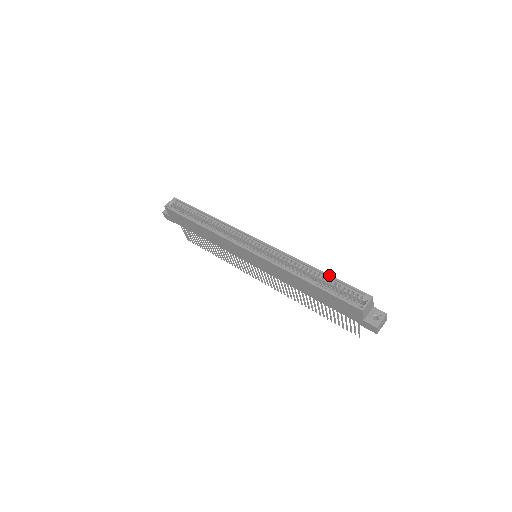
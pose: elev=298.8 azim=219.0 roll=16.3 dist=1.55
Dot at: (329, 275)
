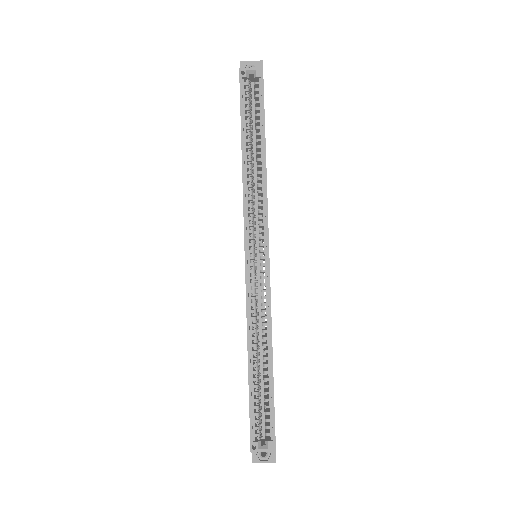
Dot at: (273, 383)
